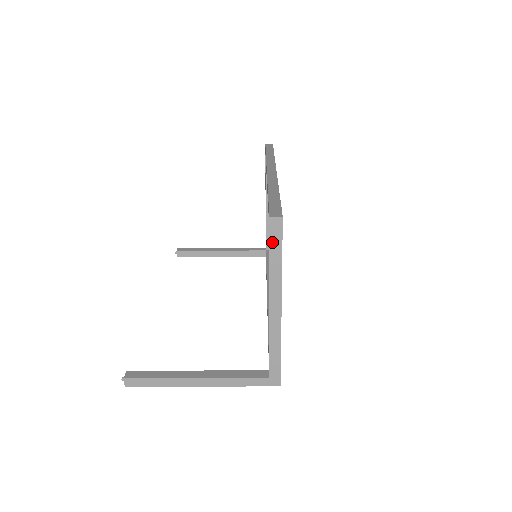
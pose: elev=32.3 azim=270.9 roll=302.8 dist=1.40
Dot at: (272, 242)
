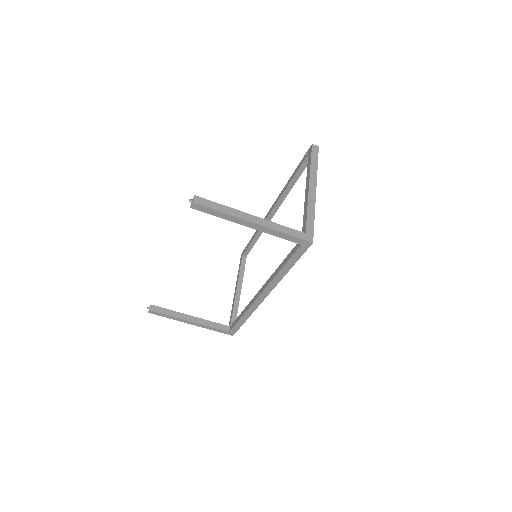
Dot at: (313, 155)
